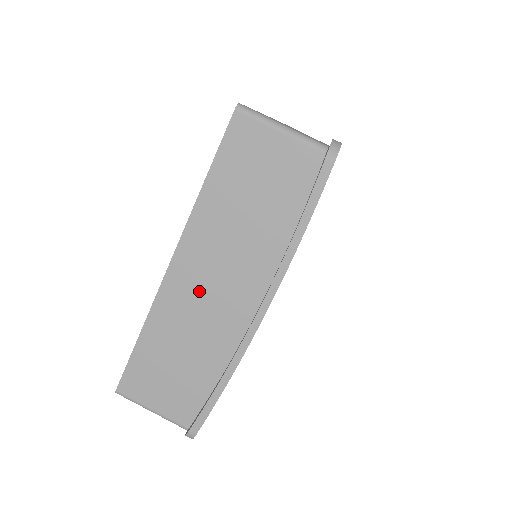
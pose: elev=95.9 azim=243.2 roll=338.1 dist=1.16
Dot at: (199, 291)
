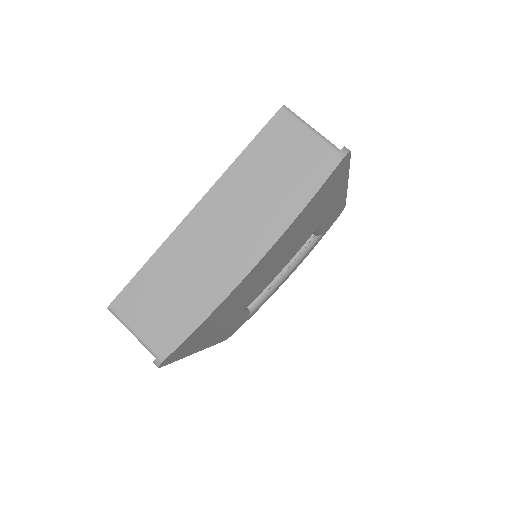
Dot at: (210, 235)
